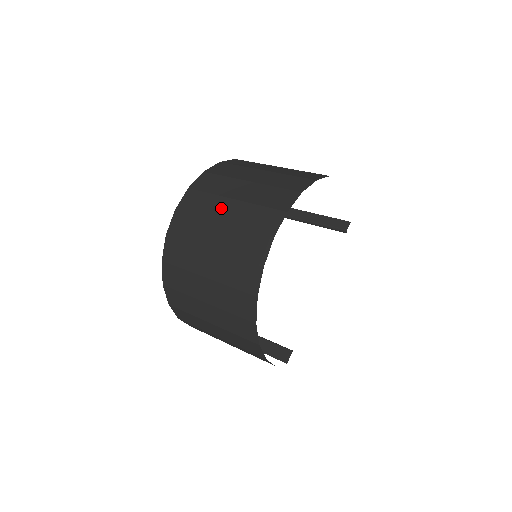
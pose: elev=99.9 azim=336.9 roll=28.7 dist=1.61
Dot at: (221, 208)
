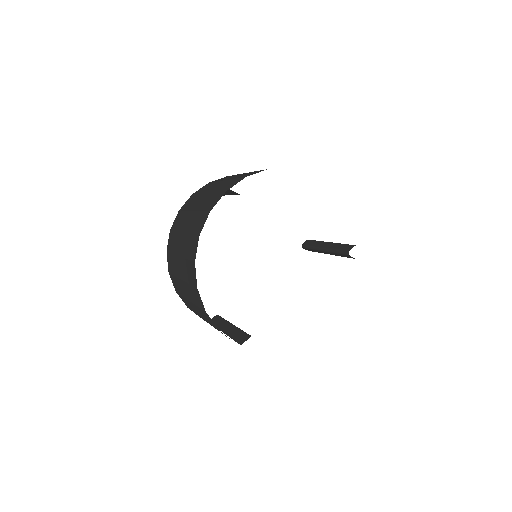
Dot at: (214, 186)
